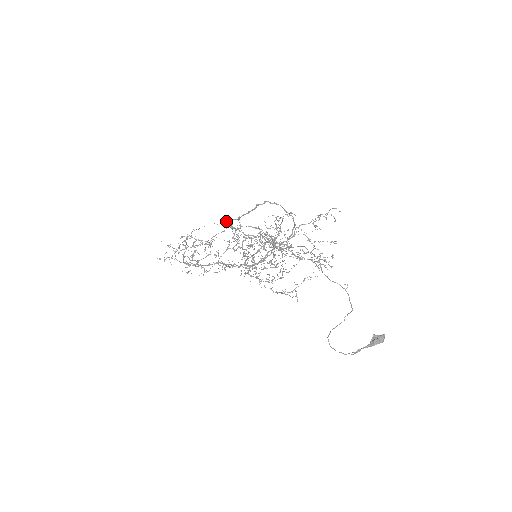
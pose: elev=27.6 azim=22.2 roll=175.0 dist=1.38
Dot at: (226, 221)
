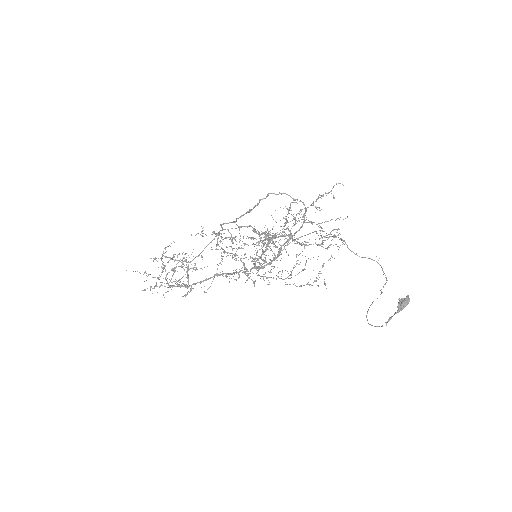
Dot at: occluded
